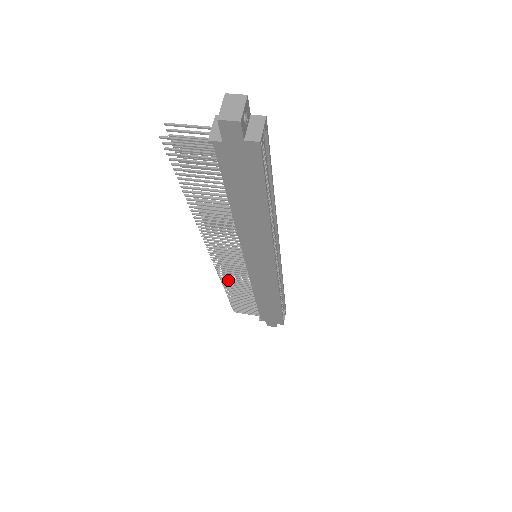
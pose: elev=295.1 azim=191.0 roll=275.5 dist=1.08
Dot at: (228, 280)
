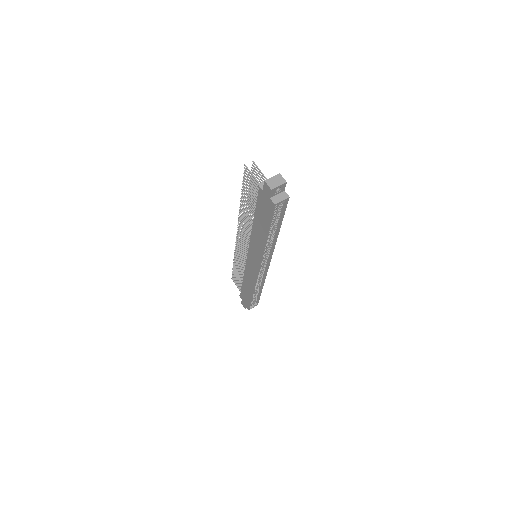
Dot at: (238, 256)
